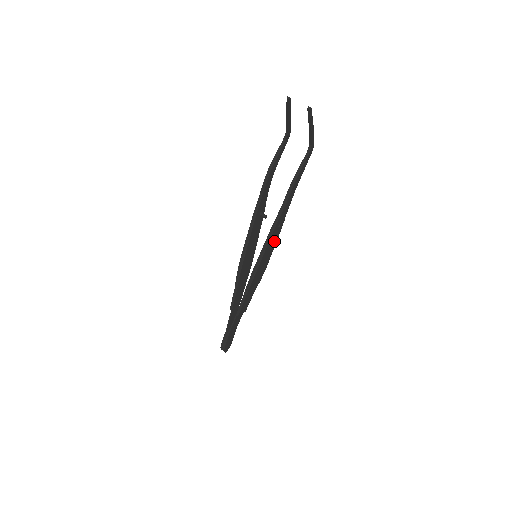
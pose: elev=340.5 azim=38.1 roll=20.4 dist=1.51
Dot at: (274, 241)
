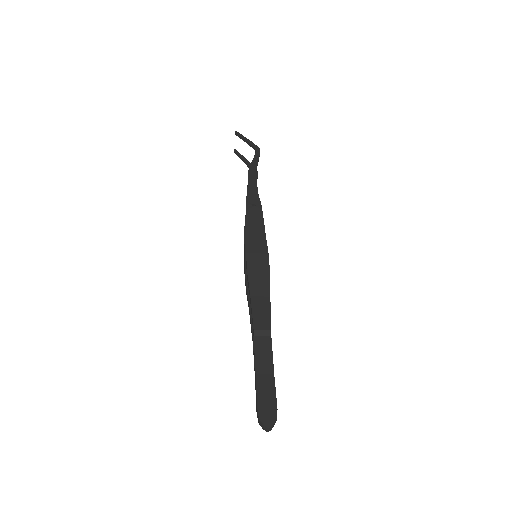
Dot at: (259, 223)
